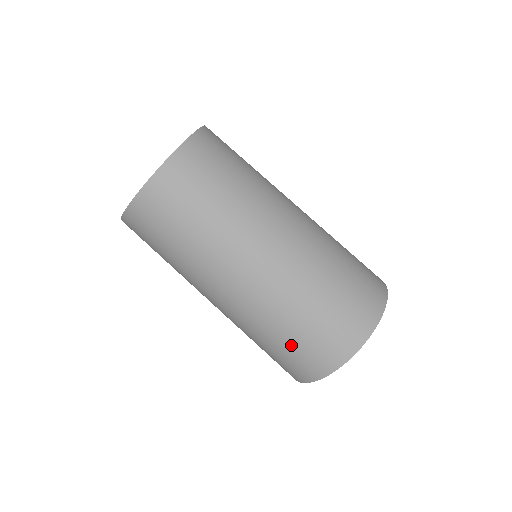
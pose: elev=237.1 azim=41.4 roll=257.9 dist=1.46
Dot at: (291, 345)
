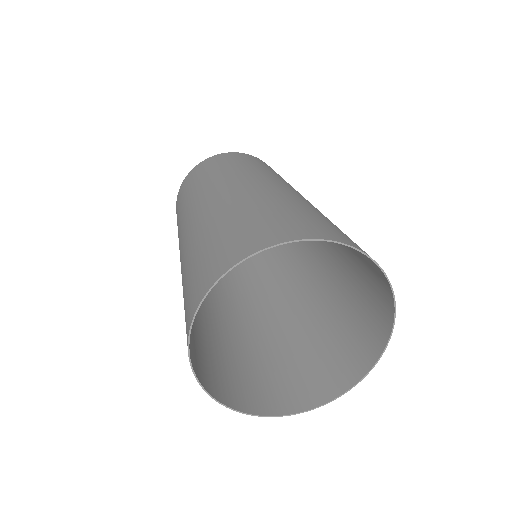
Dot at: (231, 229)
